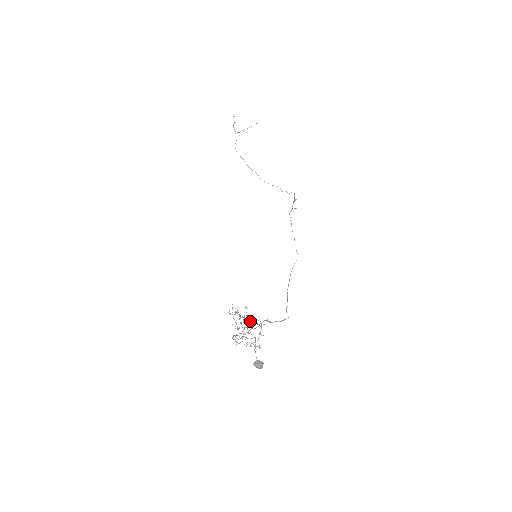
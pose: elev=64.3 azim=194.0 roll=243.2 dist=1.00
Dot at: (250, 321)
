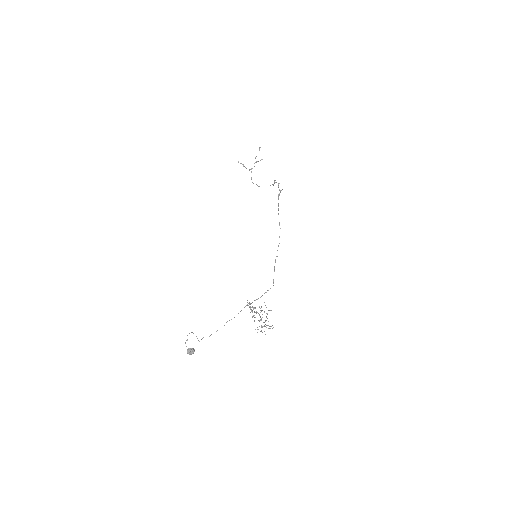
Dot at: occluded
